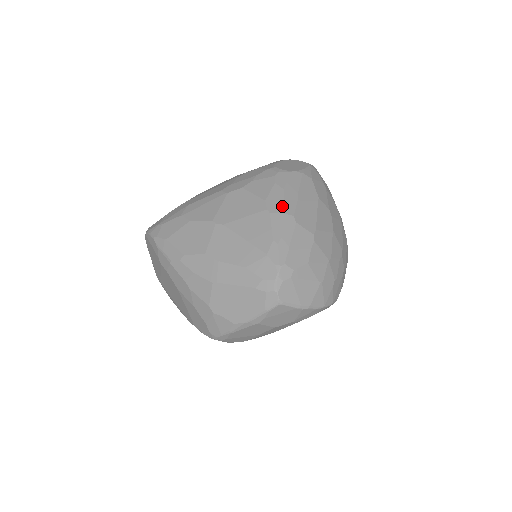
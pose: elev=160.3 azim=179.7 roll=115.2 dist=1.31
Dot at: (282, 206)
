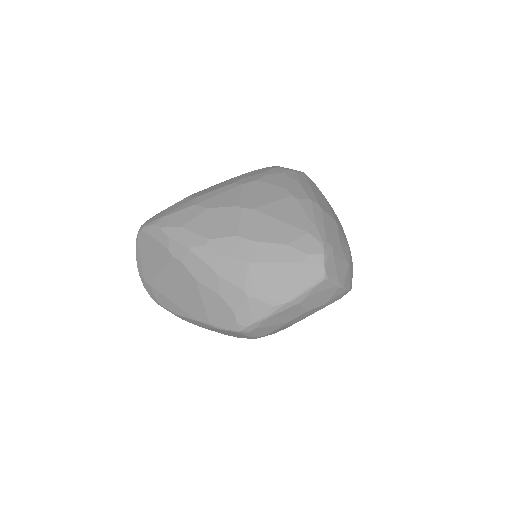
Dot at: (305, 194)
